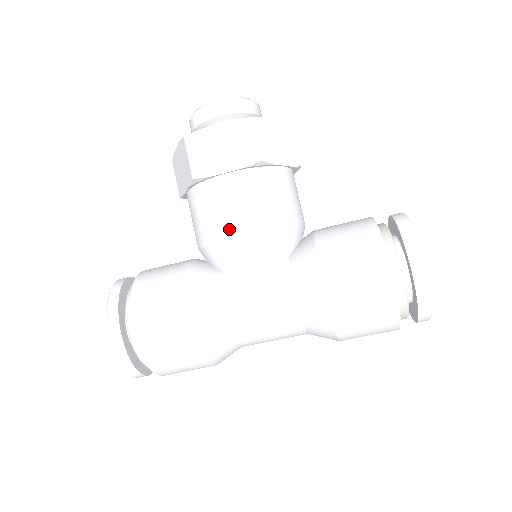
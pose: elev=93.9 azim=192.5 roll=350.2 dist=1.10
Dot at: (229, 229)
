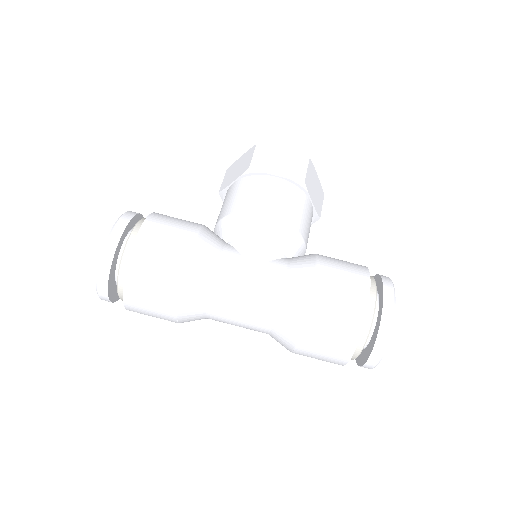
Dot at: (258, 208)
